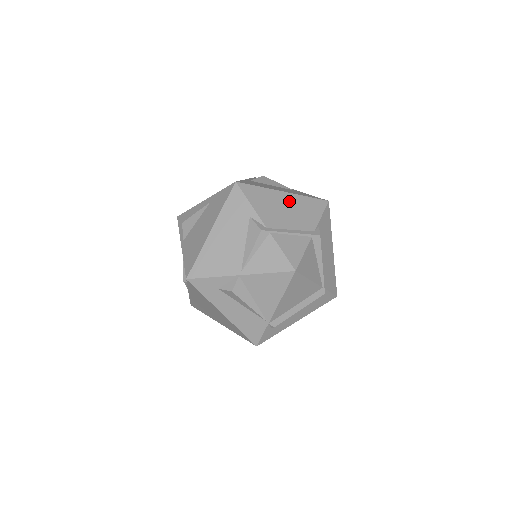
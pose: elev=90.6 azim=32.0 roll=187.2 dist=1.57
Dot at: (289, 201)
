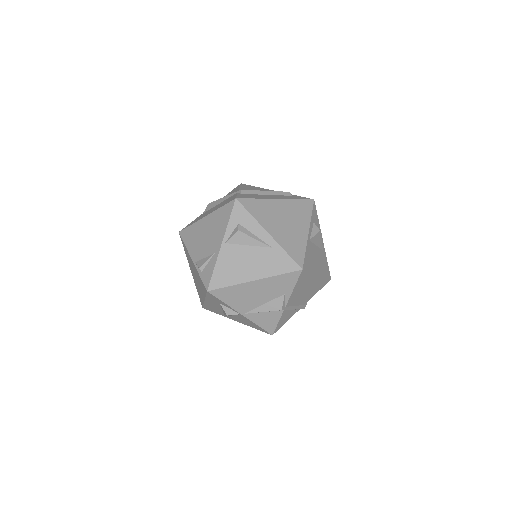
Dot at: (314, 283)
